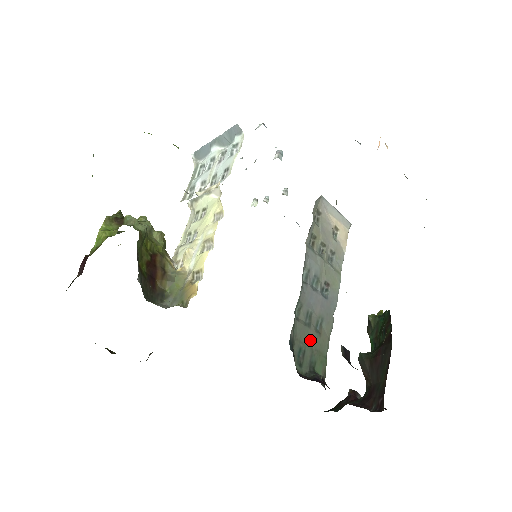
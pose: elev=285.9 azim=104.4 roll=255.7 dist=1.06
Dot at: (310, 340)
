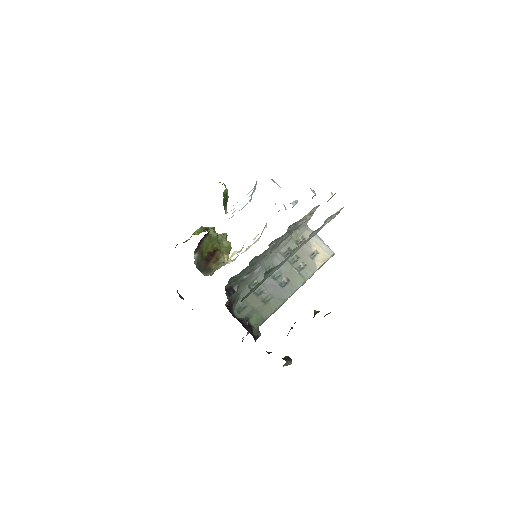
Dot at: (254, 303)
